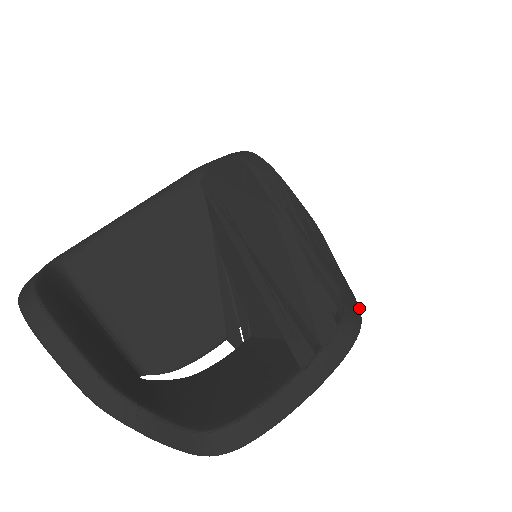
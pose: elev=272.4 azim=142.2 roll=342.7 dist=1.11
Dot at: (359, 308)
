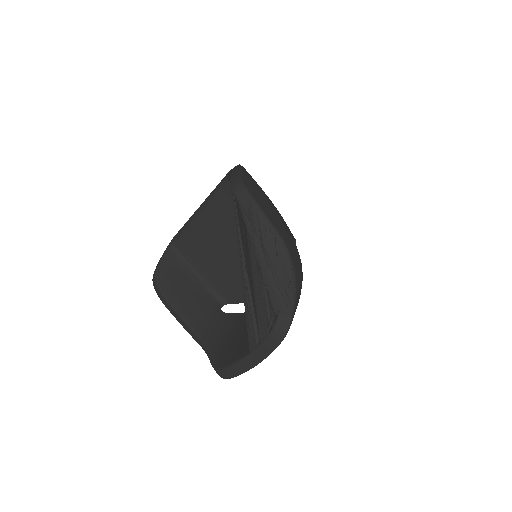
Dot at: (291, 319)
